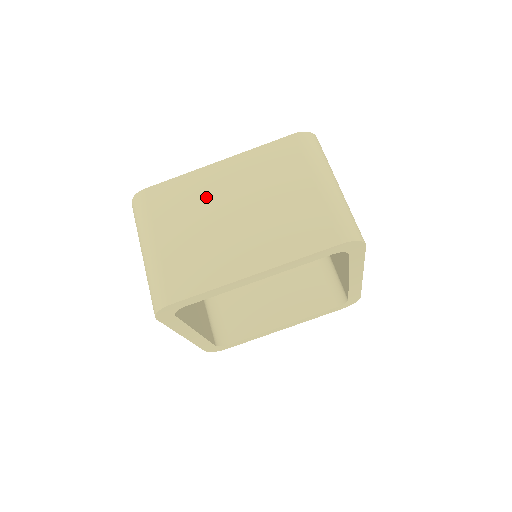
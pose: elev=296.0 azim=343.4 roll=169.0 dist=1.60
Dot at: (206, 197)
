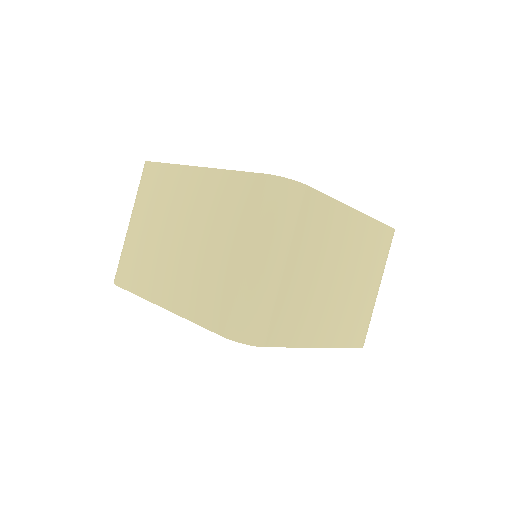
Dot at: (174, 202)
